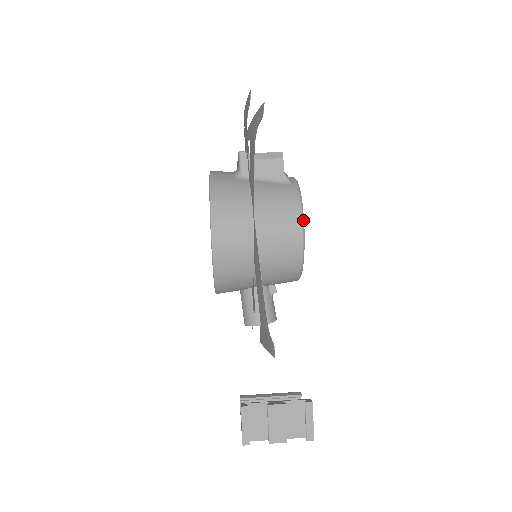
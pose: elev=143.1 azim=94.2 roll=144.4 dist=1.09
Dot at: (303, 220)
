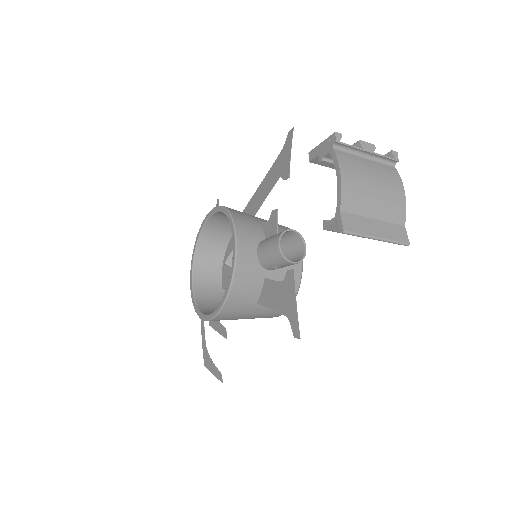
Dot at: occluded
